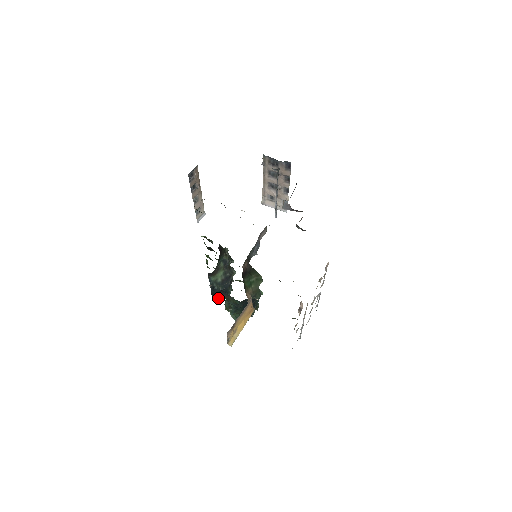
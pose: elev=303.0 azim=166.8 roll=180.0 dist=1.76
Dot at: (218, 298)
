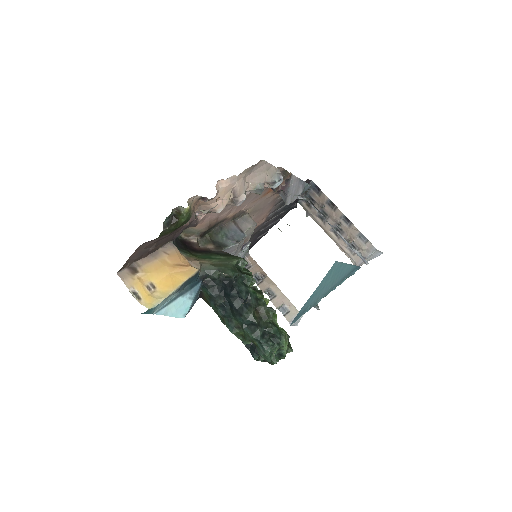
Dot at: occluded
